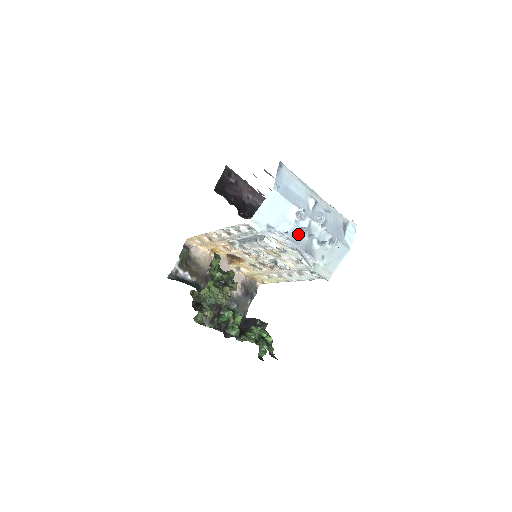
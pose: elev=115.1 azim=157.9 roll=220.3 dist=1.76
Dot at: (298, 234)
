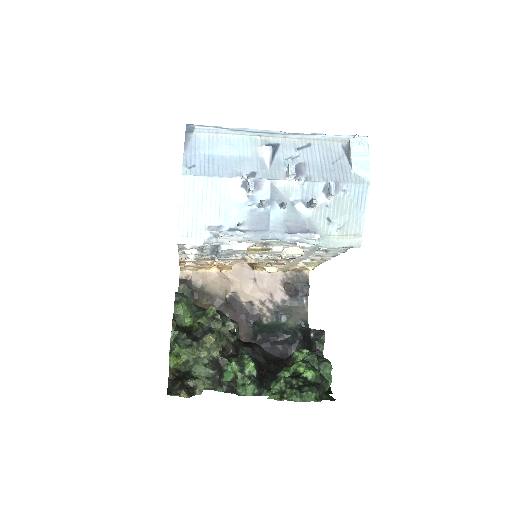
Dot at: (260, 215)
